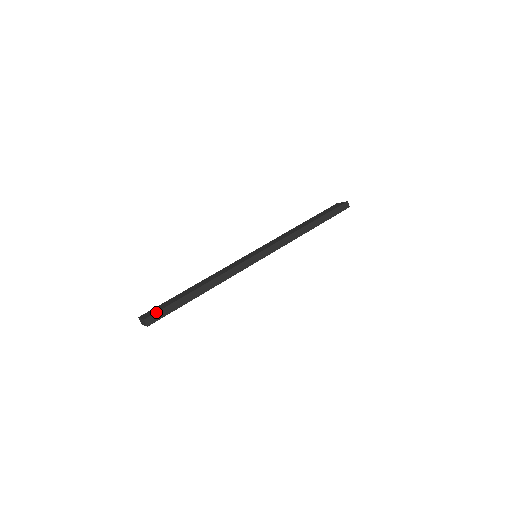
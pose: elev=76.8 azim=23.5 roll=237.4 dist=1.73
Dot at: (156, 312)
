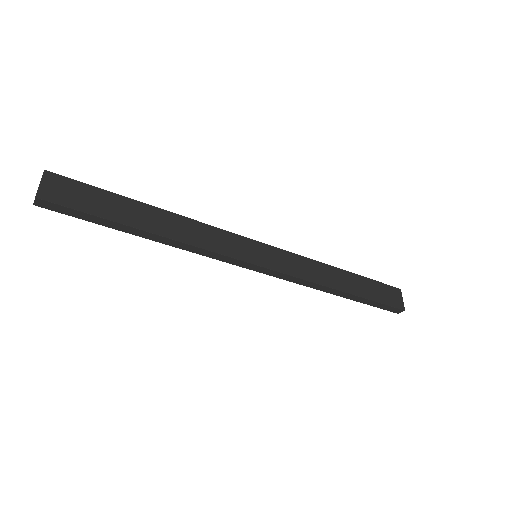
Dot at: (62, 205)
